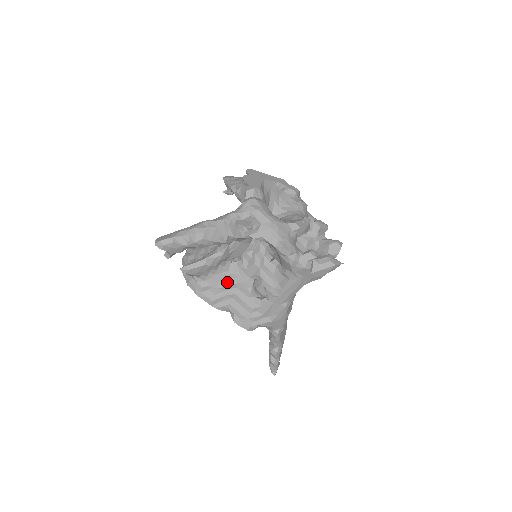
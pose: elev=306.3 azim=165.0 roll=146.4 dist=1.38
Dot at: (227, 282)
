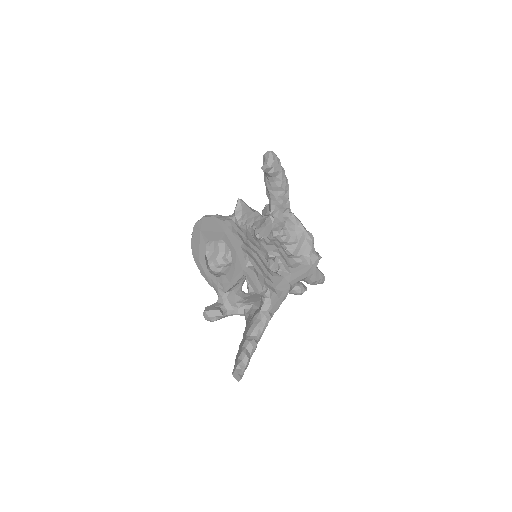
Dot at: (253, 242)
